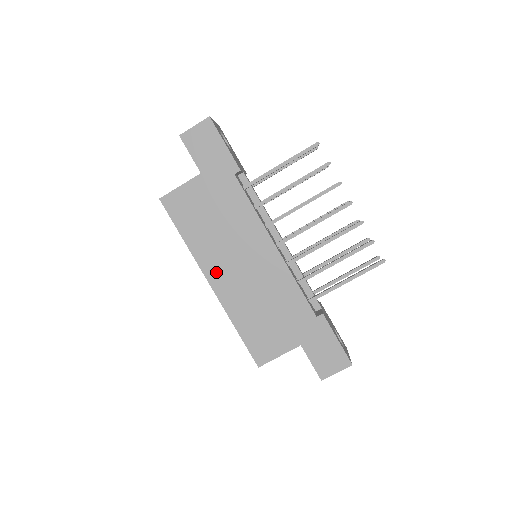
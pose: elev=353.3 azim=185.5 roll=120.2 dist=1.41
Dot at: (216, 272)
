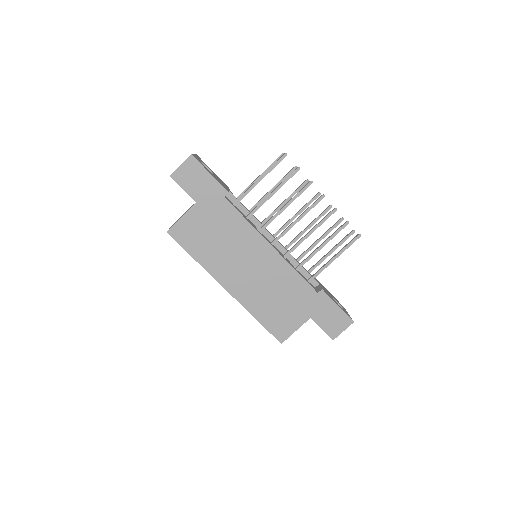
Dot at: (229, 279)
